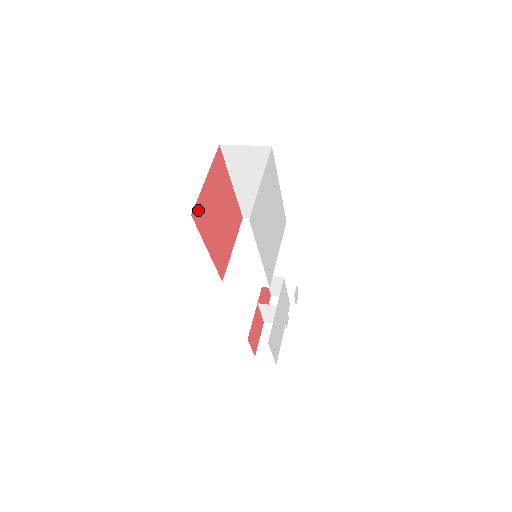
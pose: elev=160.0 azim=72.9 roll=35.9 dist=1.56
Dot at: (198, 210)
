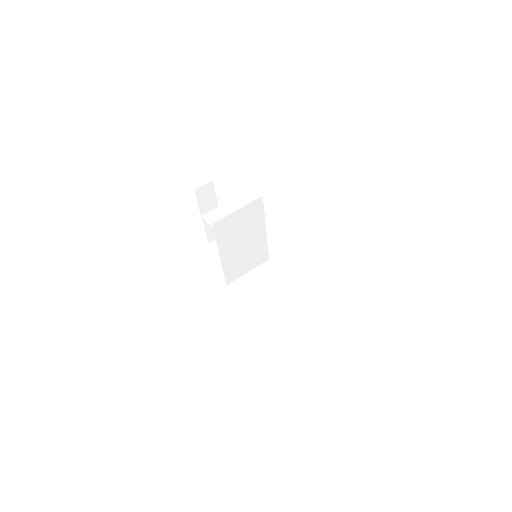
Dot at: occluded
